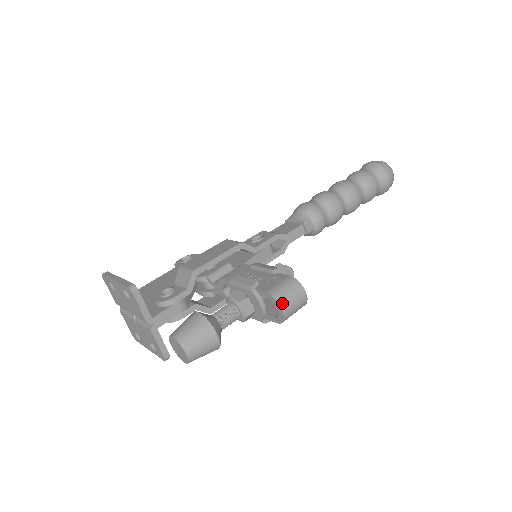
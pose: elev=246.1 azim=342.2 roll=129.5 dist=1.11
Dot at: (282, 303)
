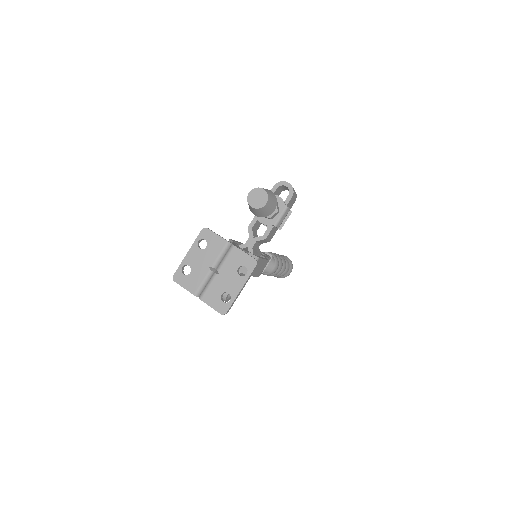
Dot at: (284, 182)
